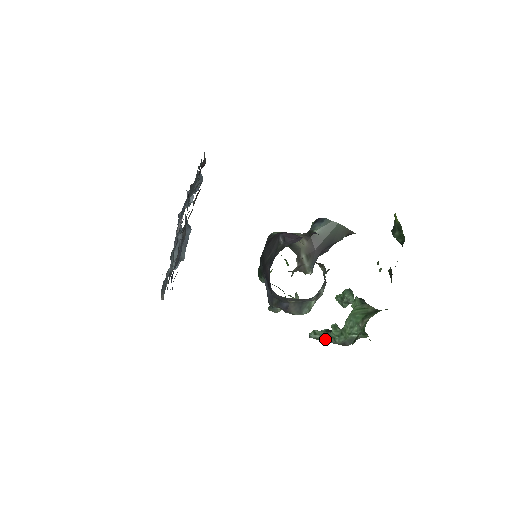
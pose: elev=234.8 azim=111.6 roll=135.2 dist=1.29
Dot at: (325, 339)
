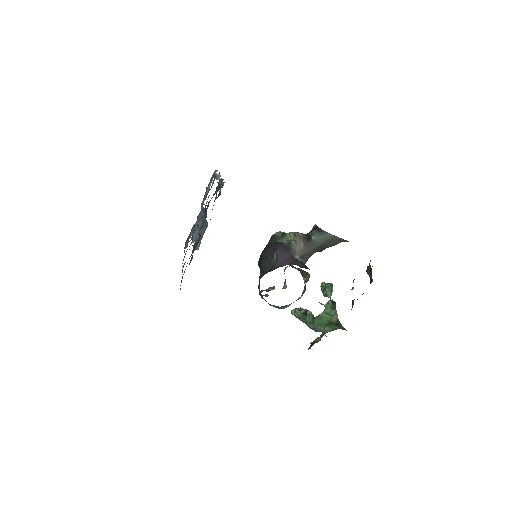
Dot at: (301, 319)
